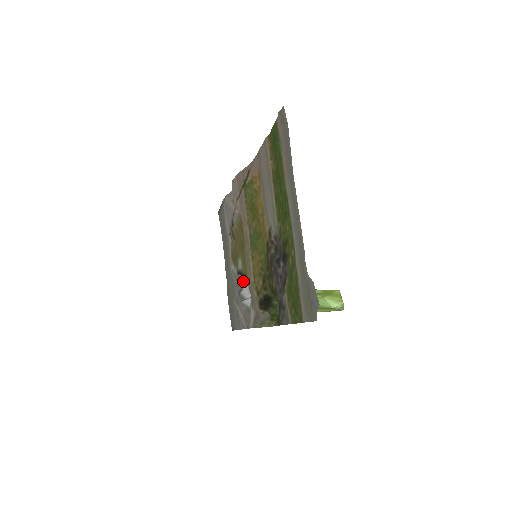
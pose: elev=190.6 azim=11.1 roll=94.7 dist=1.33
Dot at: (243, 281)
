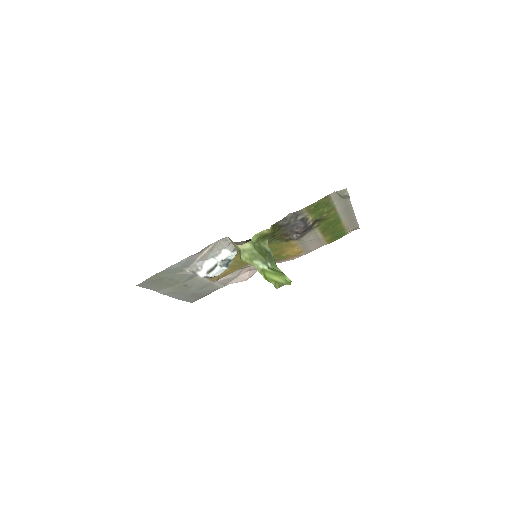
Dot at: occluded
